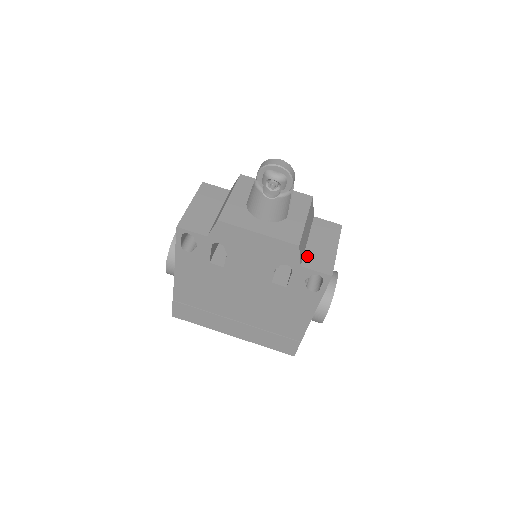
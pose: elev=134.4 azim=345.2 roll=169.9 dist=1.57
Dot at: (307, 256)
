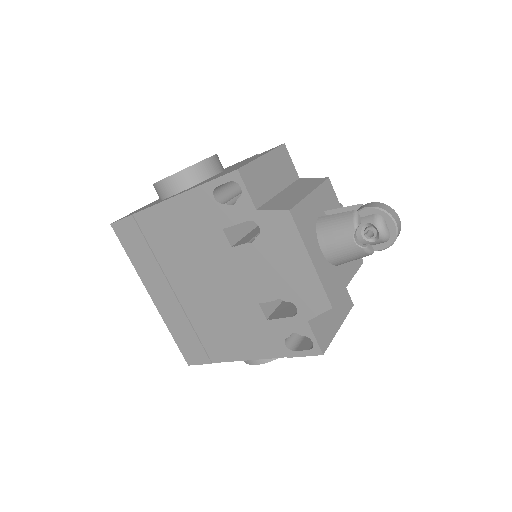
Dot at: occluded
